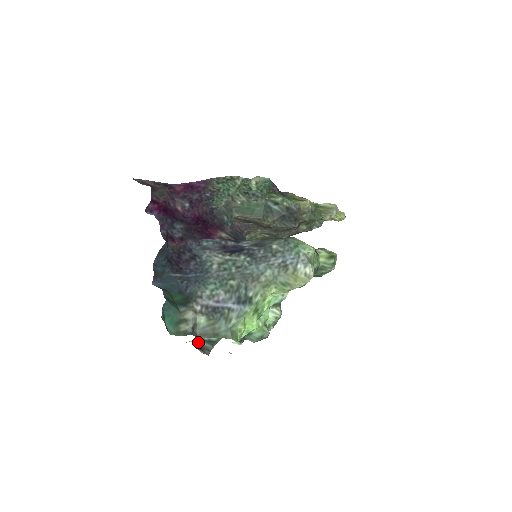
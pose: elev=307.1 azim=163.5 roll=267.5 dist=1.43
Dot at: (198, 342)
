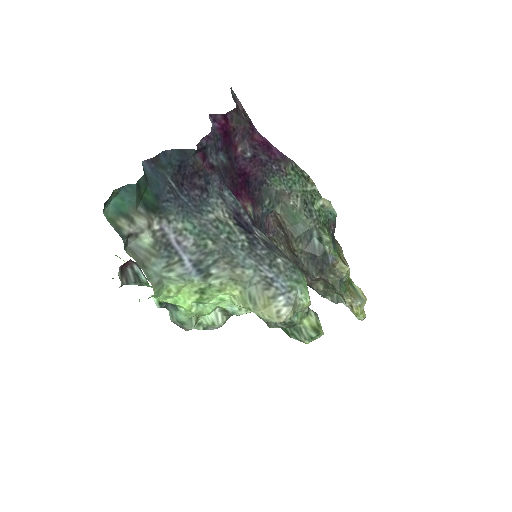
Dot at: (126, 263)
